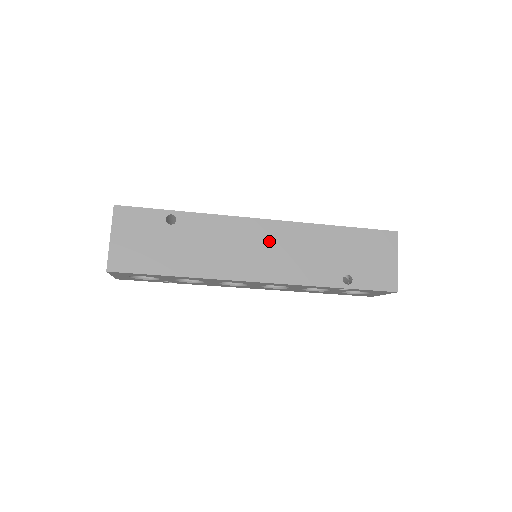
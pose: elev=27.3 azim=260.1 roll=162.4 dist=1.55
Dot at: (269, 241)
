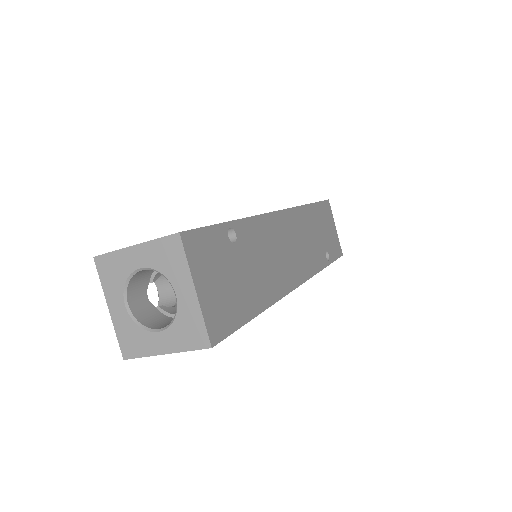
Dot at: occluded
